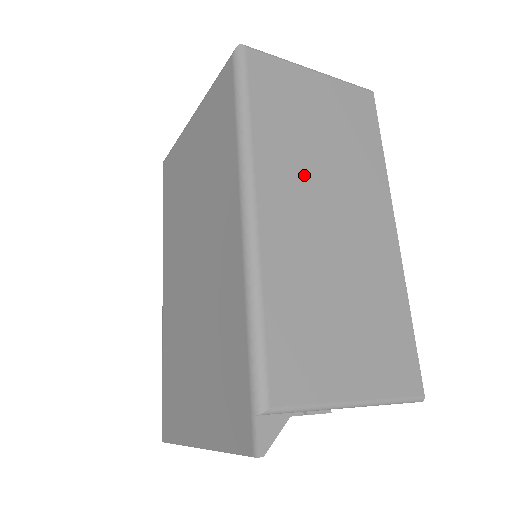
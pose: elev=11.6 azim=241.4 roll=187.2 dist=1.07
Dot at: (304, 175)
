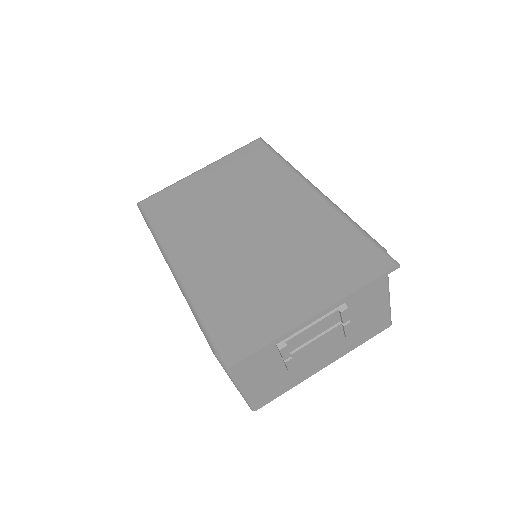
Dot at: occluded
